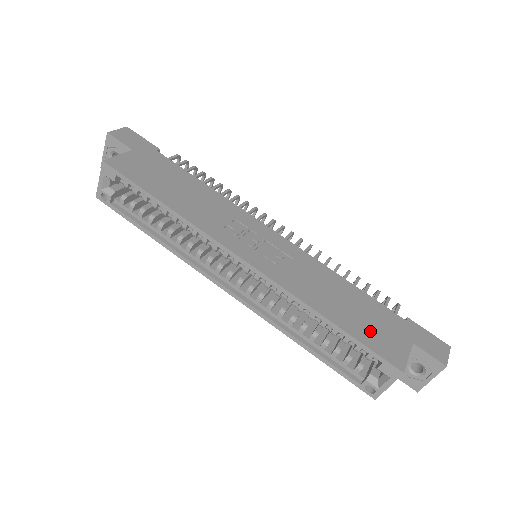
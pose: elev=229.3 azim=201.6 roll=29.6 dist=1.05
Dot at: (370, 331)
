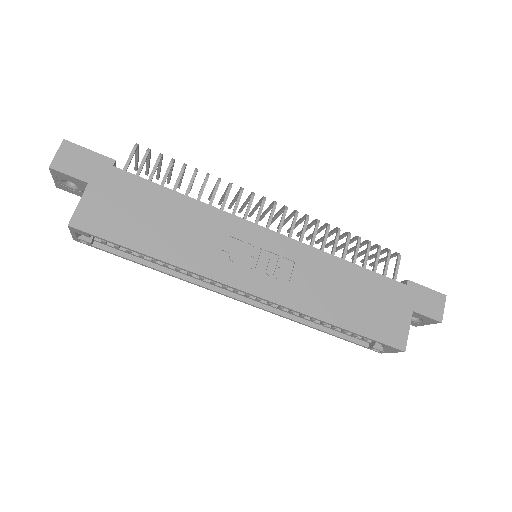
Dot at: (375, 319)
